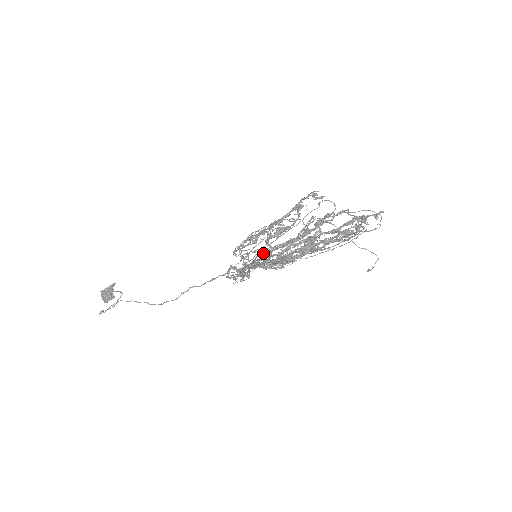
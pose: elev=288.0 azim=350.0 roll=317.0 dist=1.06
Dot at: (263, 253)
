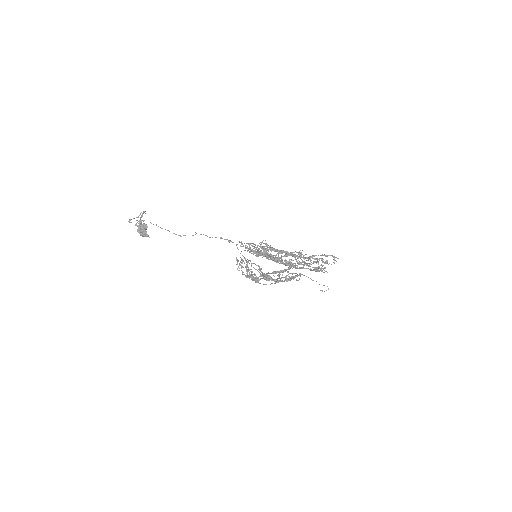
Dot at: (264, 276)
